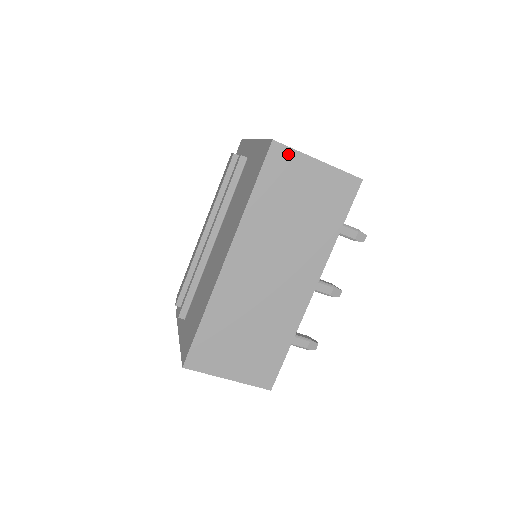
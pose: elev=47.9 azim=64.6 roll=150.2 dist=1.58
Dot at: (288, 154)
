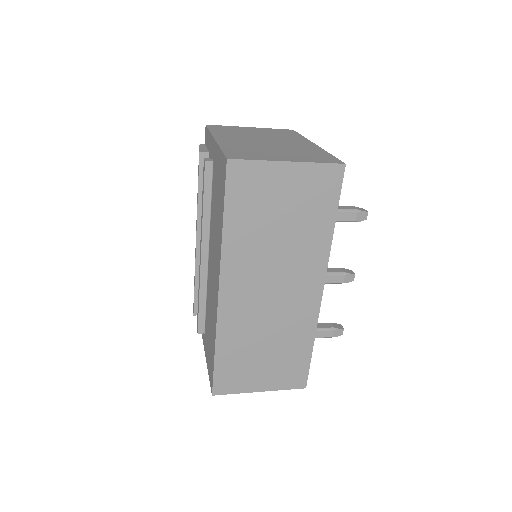
Dot at: (250, 168)
